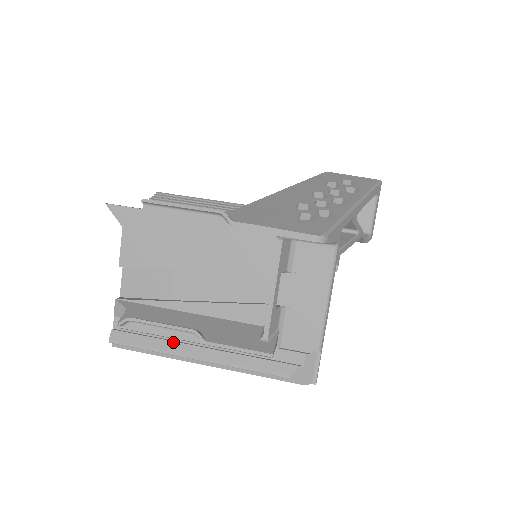
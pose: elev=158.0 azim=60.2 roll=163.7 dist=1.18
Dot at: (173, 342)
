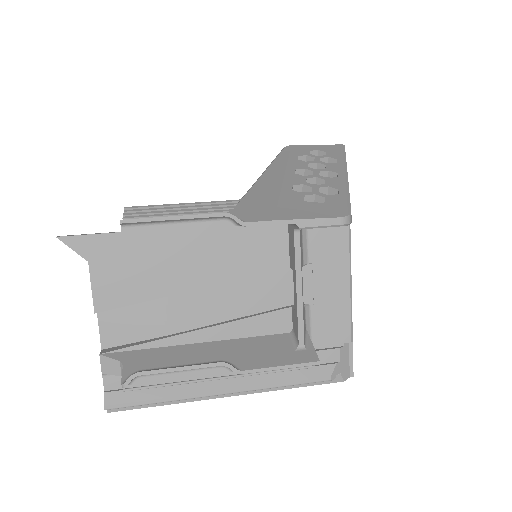
Dot at: occluded
